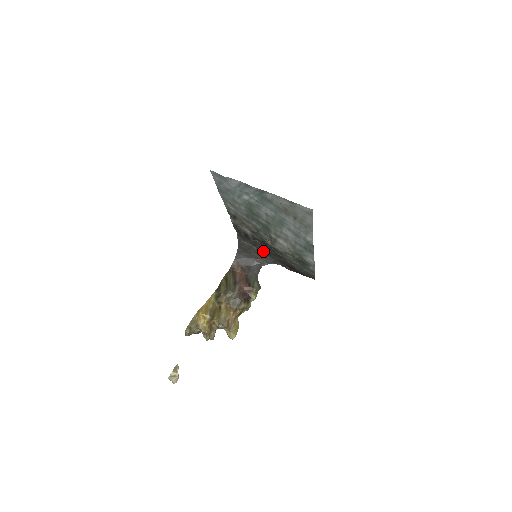
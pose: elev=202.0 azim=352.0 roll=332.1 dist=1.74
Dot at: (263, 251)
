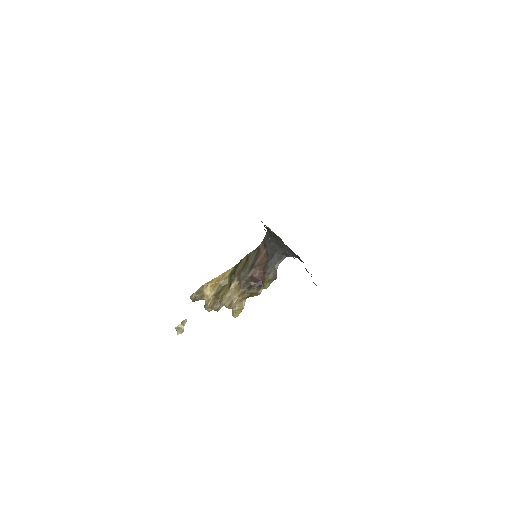
Dot at: occluded
